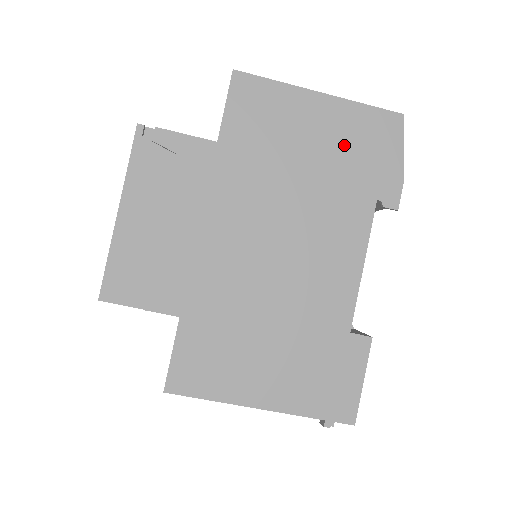
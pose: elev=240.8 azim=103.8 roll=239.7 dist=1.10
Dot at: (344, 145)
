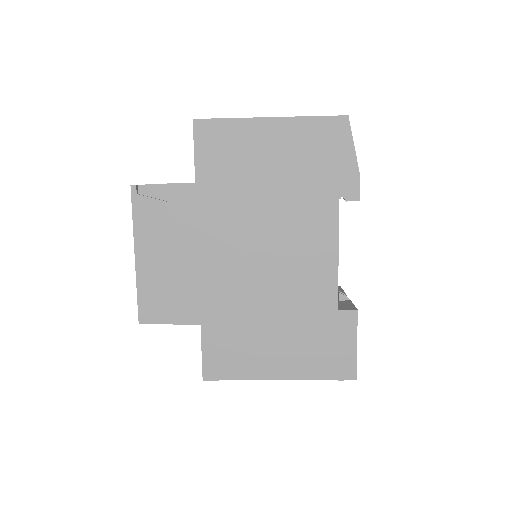
Dot at: (300, 157)
